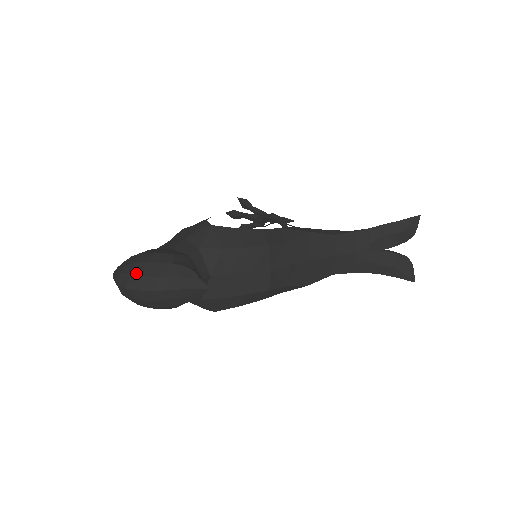
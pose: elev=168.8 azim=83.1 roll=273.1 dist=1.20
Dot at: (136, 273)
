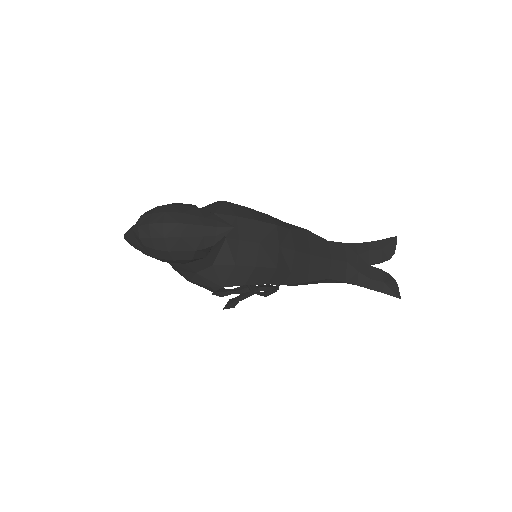
Dot at: (160, 211)
